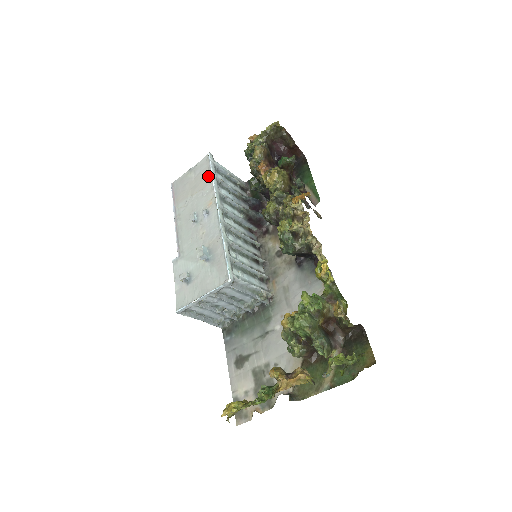
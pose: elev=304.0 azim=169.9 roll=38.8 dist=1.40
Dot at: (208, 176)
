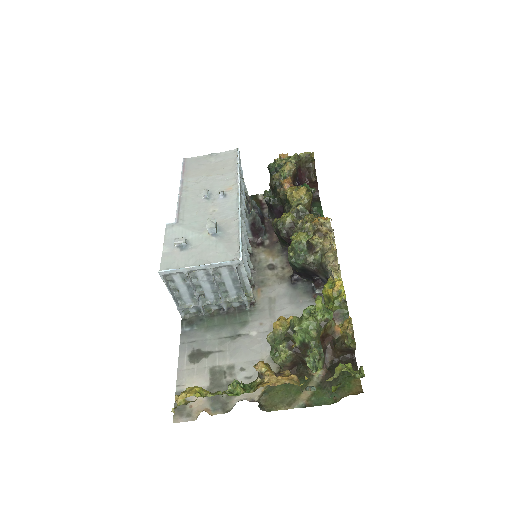
Dot at: (232, 166)
